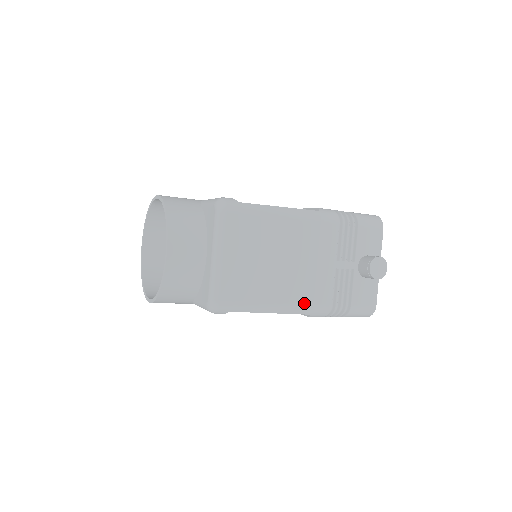
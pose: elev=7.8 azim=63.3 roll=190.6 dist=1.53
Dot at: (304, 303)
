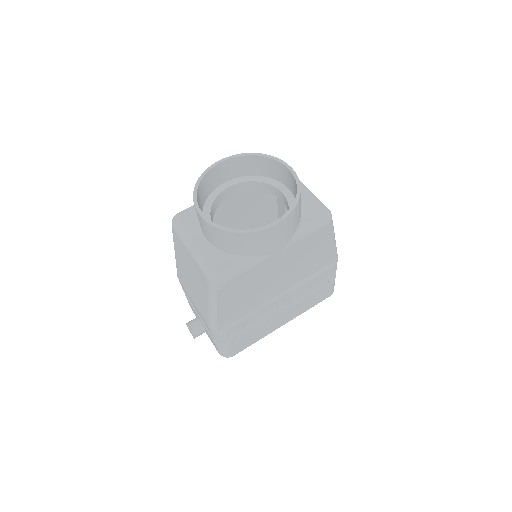
Dot at: occluded
